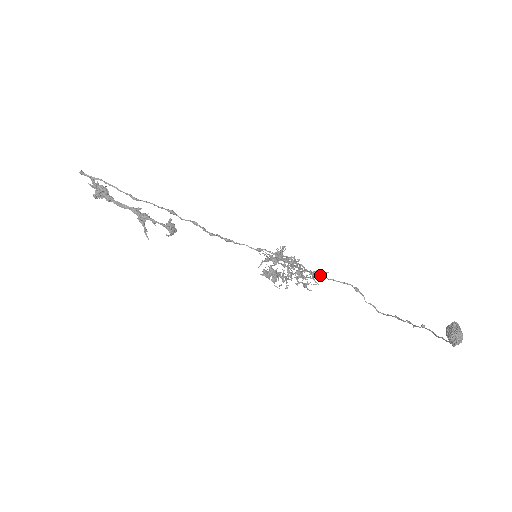
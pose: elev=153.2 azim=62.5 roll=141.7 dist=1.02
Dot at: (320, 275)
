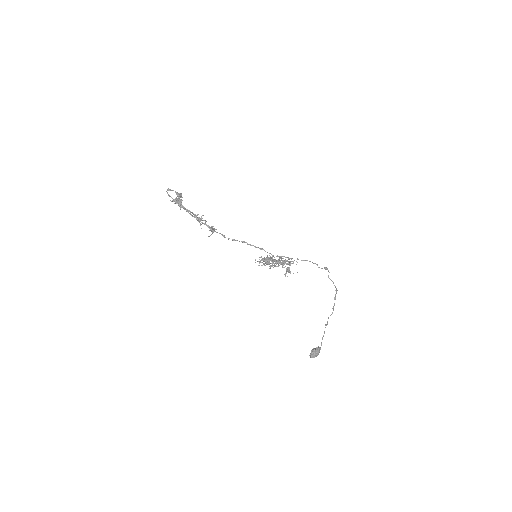
Dot at: (302, 260)
